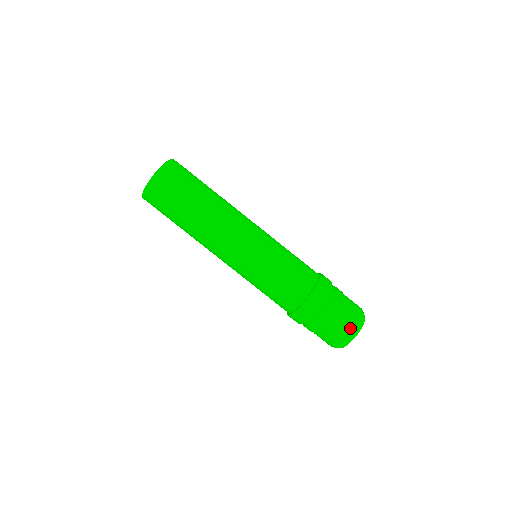
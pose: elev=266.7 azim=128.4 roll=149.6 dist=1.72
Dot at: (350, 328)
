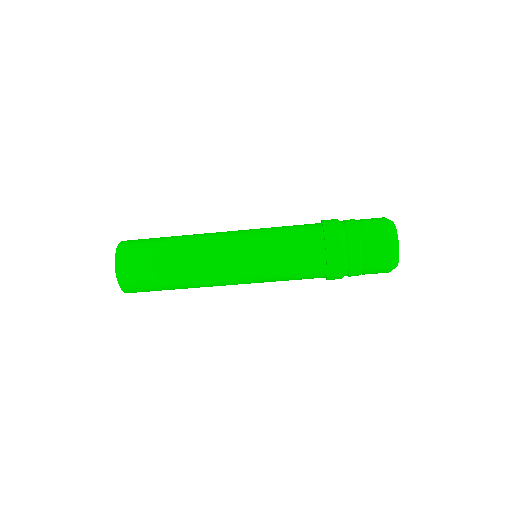
Dot at: (387, 259)
